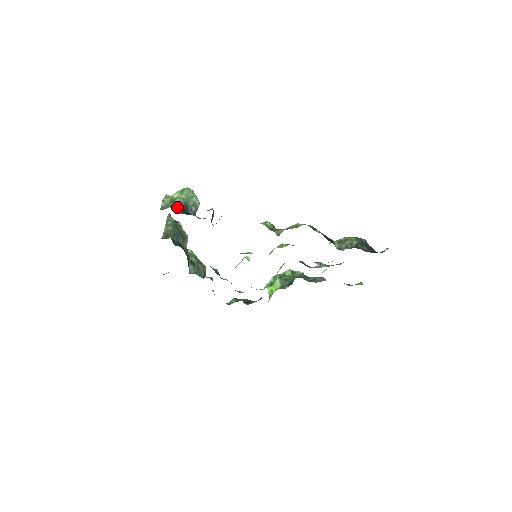
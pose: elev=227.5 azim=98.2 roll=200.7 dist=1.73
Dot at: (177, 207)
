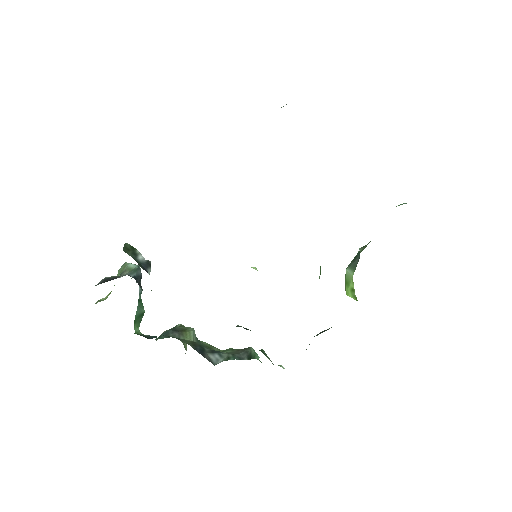
Dot at: occluded
